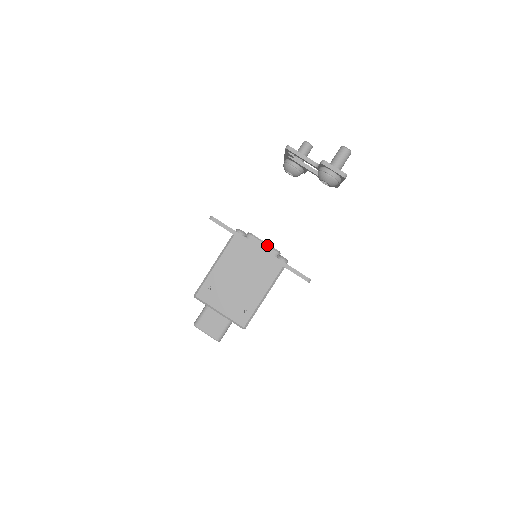
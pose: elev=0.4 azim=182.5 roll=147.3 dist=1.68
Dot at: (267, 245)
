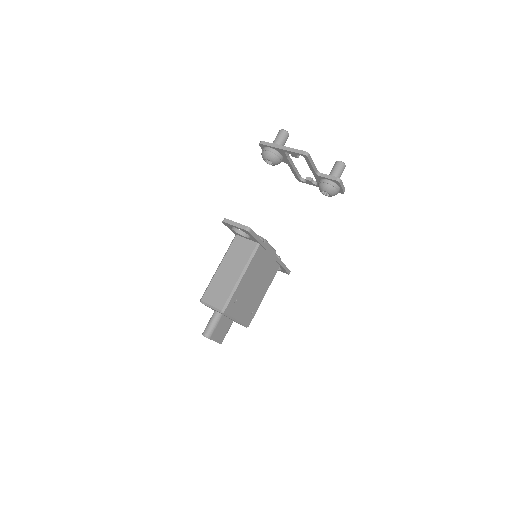
Dot at: (273, 248)
